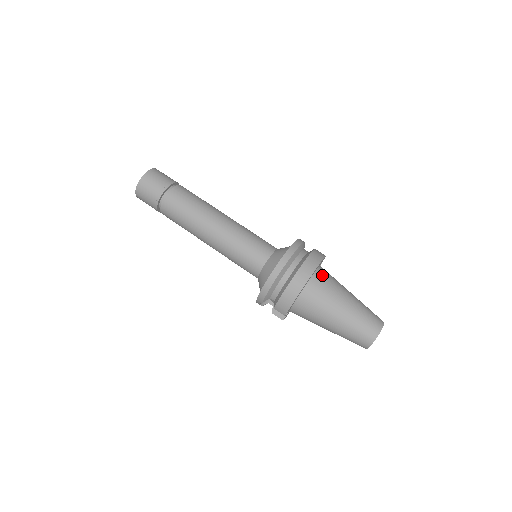
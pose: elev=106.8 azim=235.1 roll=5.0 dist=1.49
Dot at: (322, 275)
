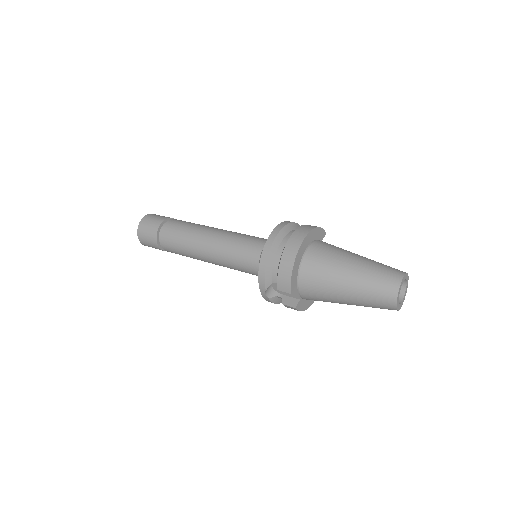
Dot at: (321, 243)
